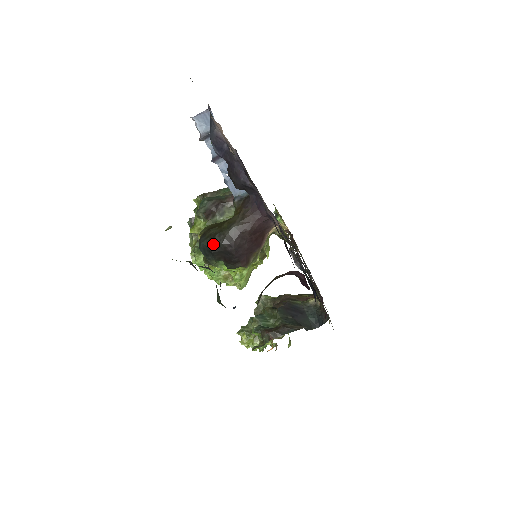
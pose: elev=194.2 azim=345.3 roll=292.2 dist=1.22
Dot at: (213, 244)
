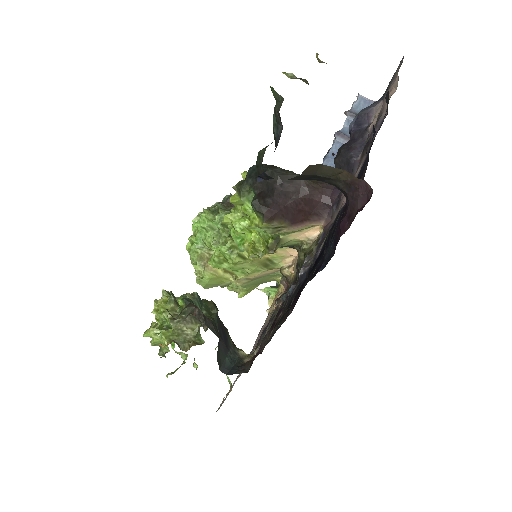
Dot at: (270, 170)
